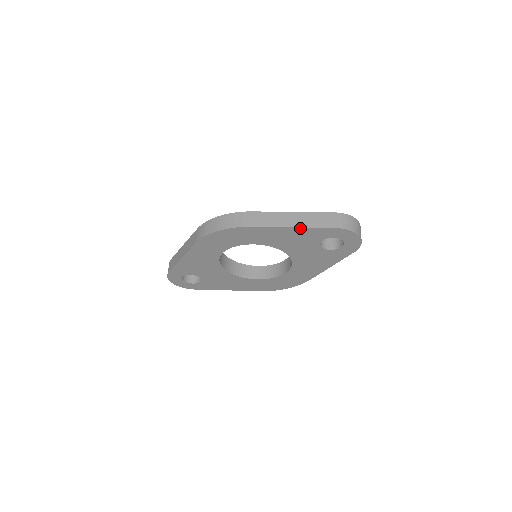
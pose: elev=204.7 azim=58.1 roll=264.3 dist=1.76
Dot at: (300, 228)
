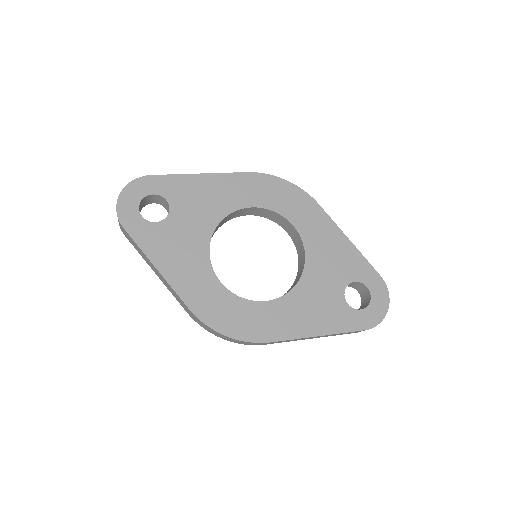
Dot at: (353, 247)
